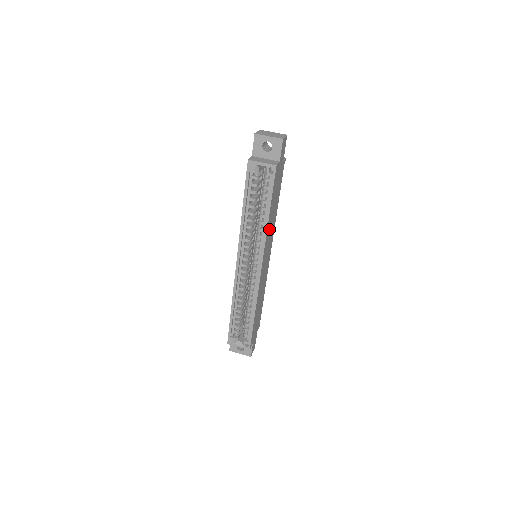
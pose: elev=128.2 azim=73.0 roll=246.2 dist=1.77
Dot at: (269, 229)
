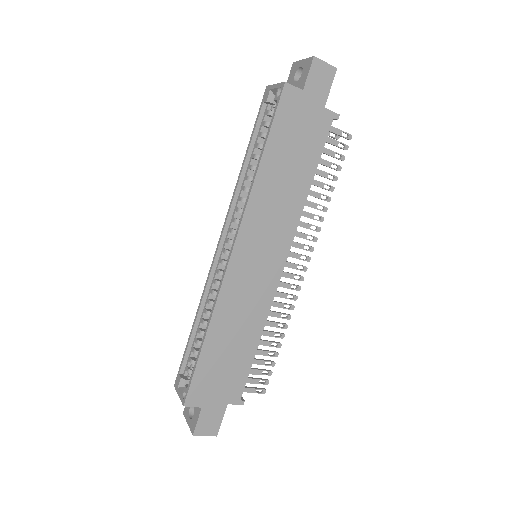
Dot at: (267, 197)
